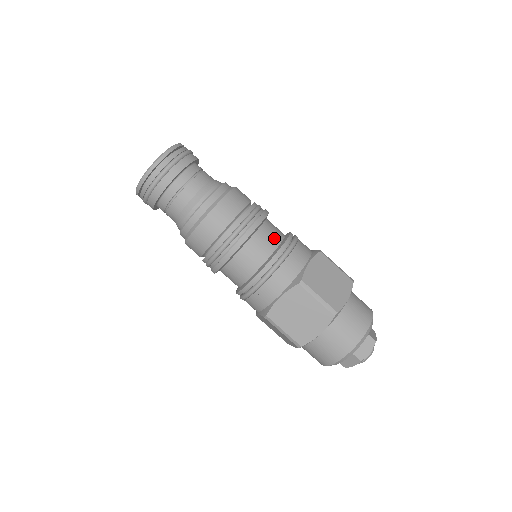
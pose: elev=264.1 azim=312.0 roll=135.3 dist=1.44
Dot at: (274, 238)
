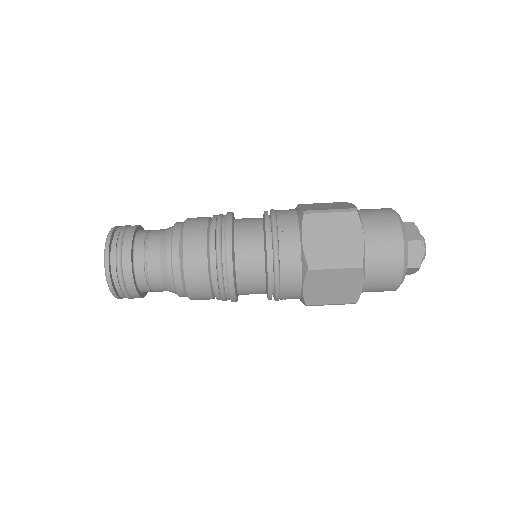
Dot at: (254, 243)
